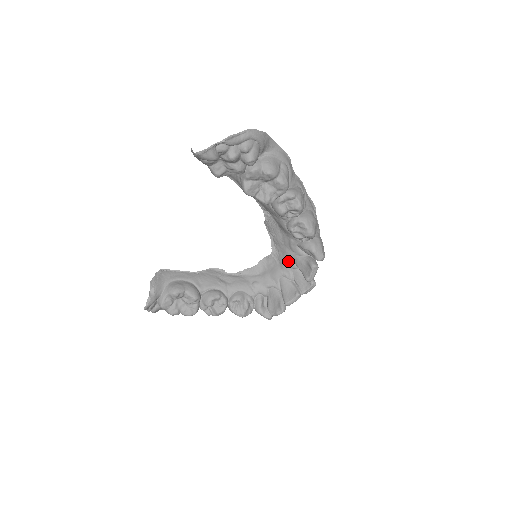
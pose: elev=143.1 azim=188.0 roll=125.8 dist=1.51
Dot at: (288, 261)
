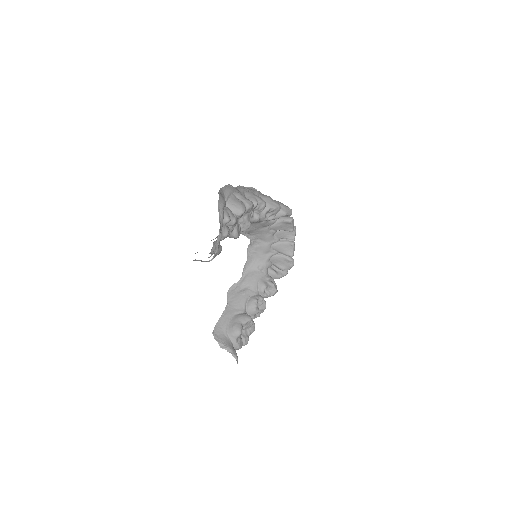
Dot at: (268, 234)
